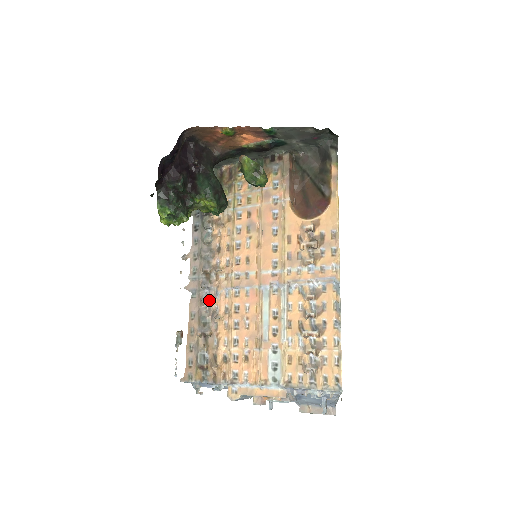
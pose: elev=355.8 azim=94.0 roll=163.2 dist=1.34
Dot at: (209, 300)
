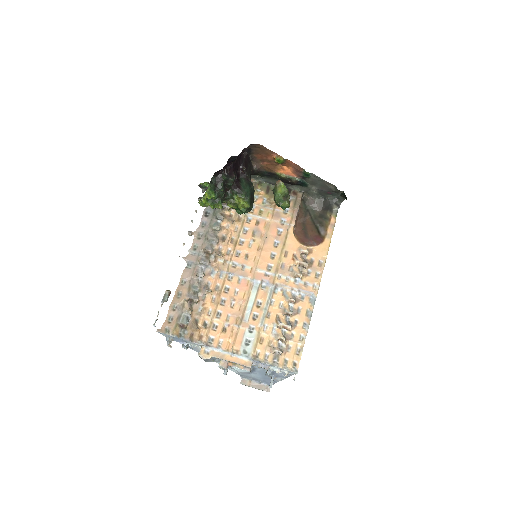
Dot at: (204, 275)
